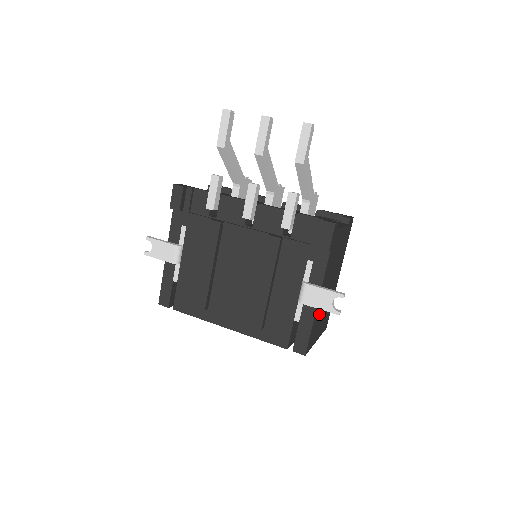
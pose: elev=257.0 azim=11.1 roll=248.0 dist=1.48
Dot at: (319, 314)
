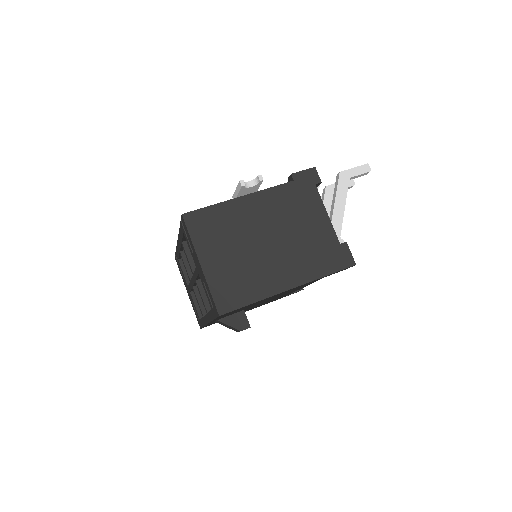
Dot at: (232, 227)
